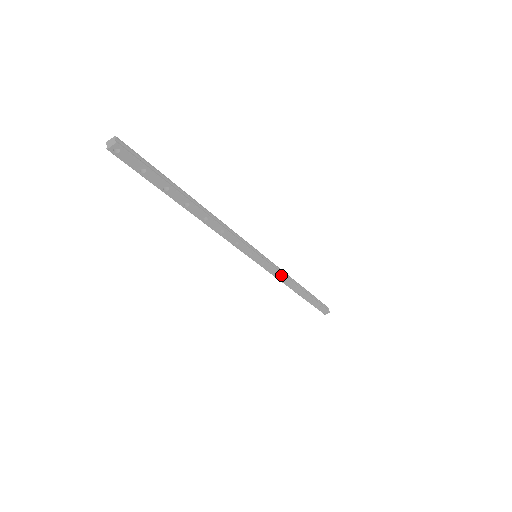
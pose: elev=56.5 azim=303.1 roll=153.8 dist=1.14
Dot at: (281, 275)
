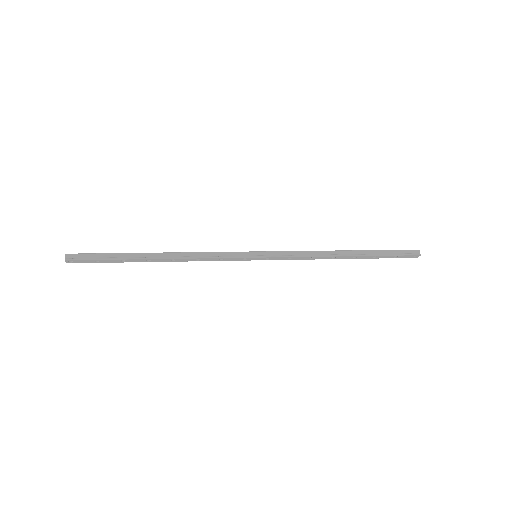
Dot at: (301, 257)
